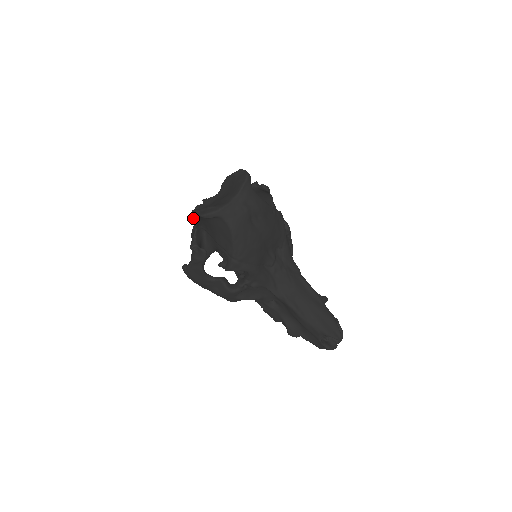
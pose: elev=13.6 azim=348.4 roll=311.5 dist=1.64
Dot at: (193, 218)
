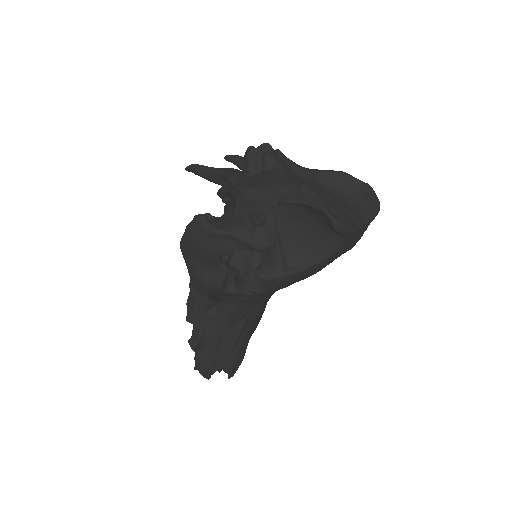
Dot at: (251, 160)
